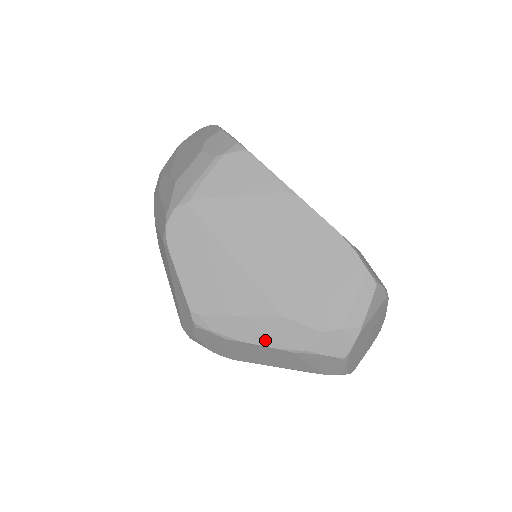
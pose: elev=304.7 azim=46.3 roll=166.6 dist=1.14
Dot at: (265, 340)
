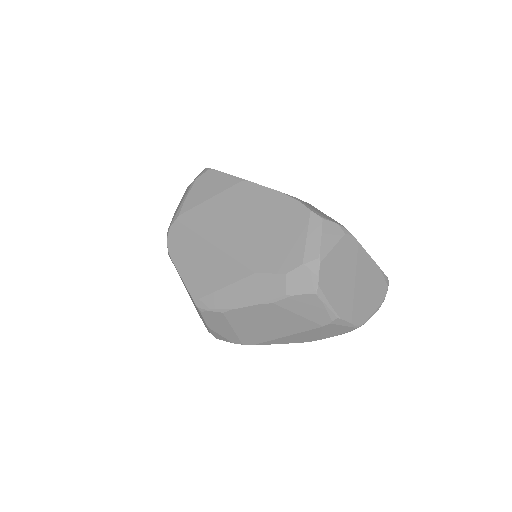
Dot at: (249, 300)
